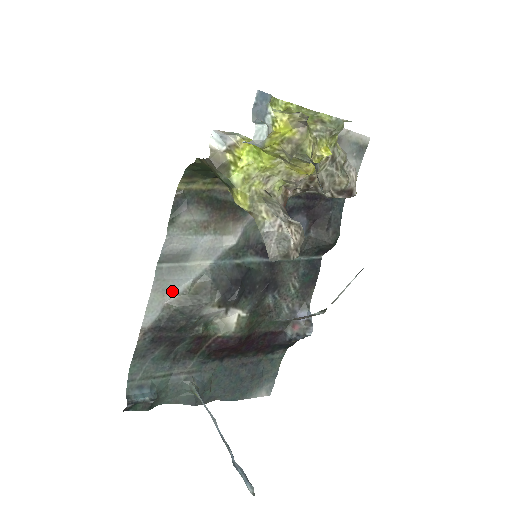
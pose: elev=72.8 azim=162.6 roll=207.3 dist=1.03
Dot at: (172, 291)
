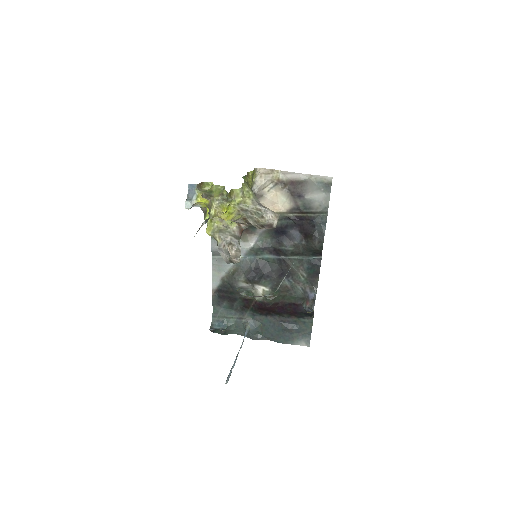
Dot at: (223, 271)
